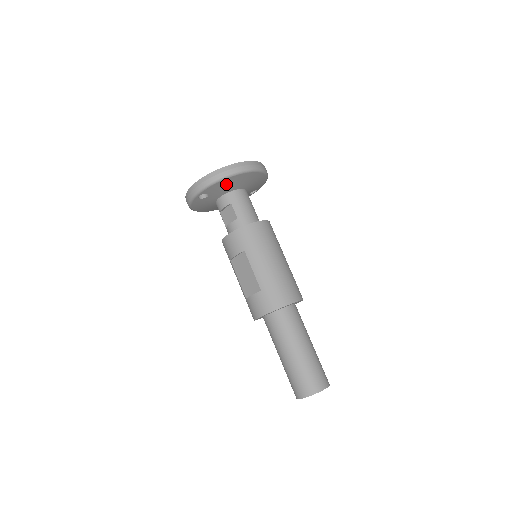
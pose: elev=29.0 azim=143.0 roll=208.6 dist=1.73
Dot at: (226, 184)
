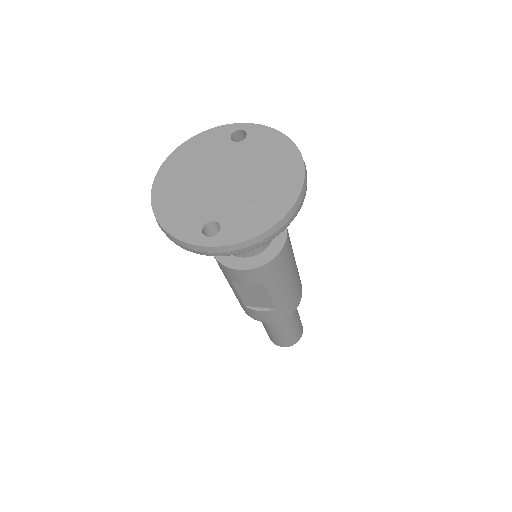
Dot at: occluded
